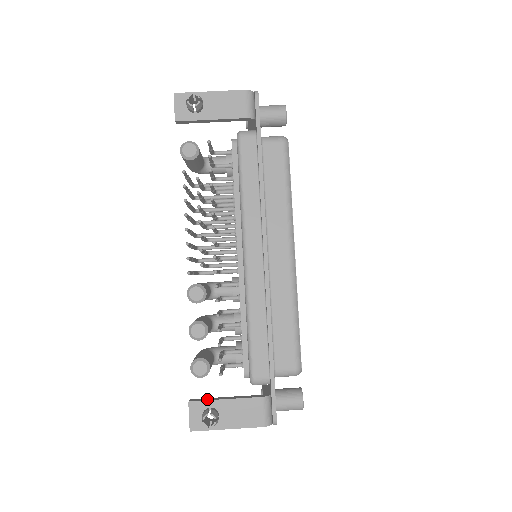
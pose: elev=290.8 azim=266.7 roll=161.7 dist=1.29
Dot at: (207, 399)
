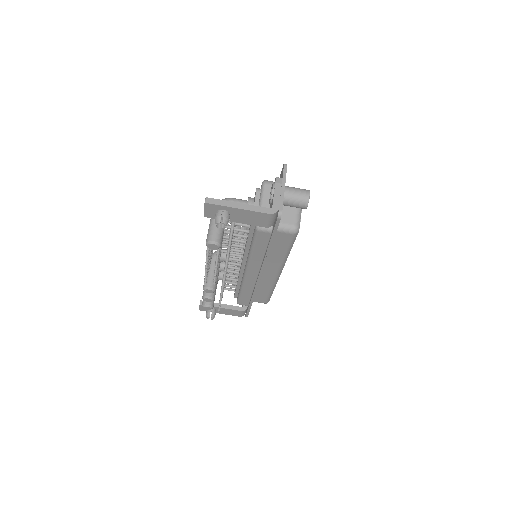
Dot at: occluded
